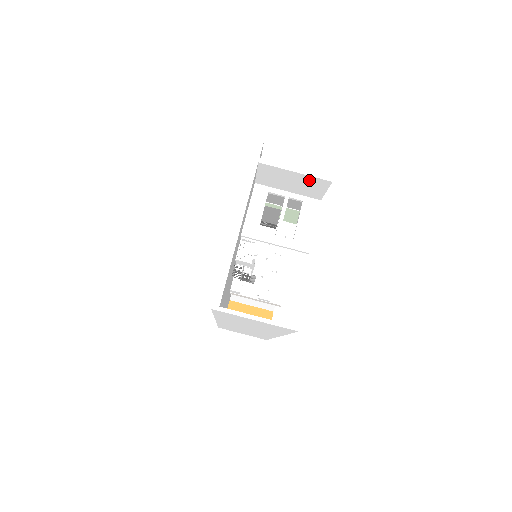
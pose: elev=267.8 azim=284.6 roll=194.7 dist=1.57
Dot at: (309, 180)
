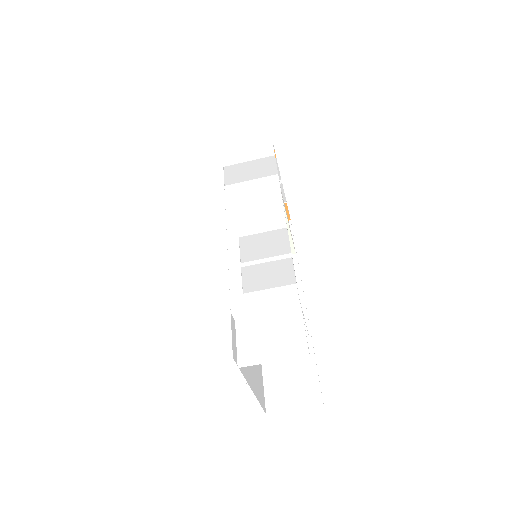
Dot at: (287, 350)
